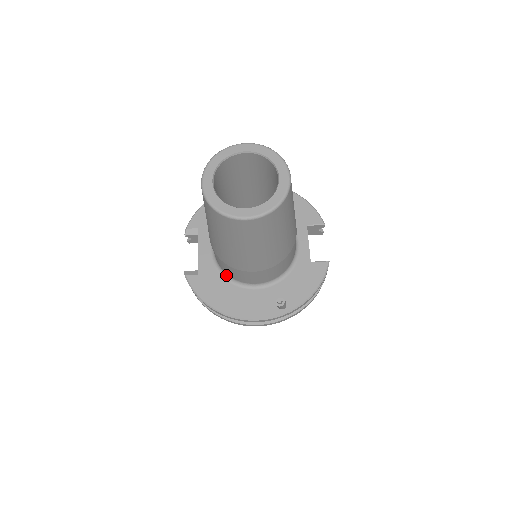
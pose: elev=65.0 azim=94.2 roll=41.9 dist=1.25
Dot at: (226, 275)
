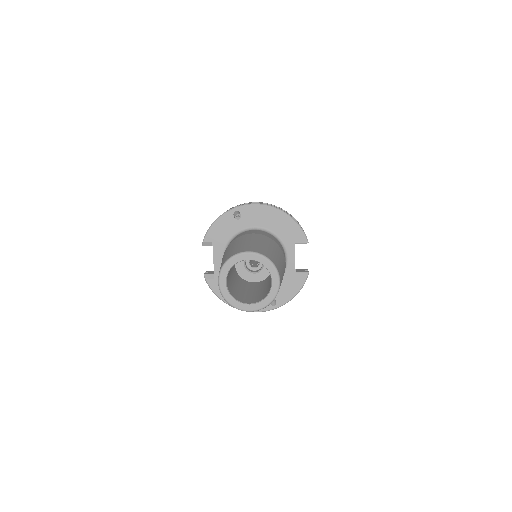
Dot at: occluded
